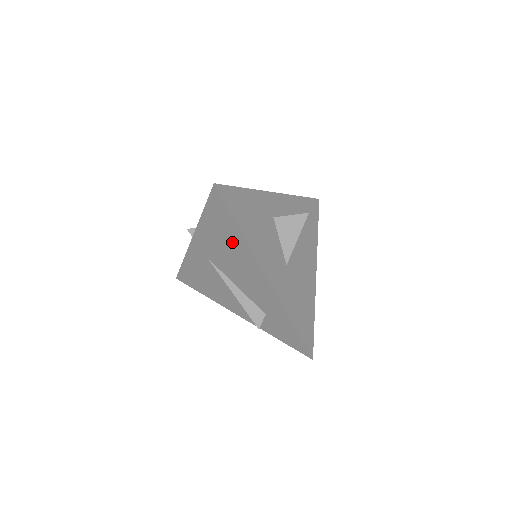
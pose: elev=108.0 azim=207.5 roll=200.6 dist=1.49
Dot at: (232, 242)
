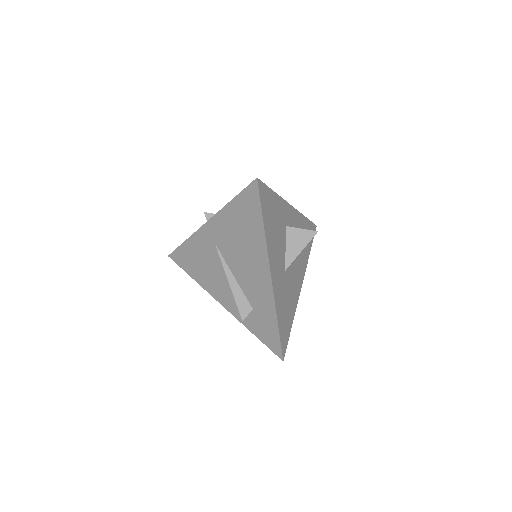
Dot at: (250, 234)
